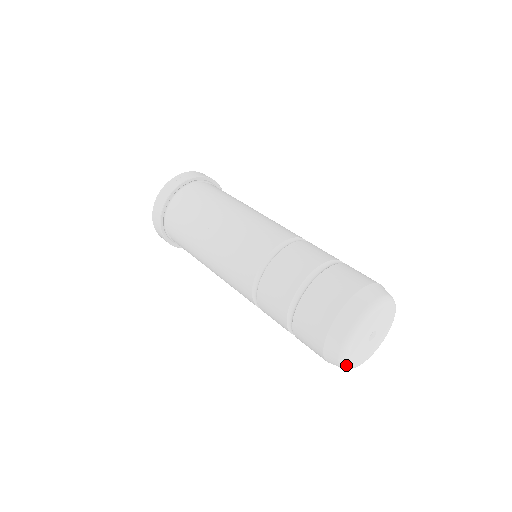
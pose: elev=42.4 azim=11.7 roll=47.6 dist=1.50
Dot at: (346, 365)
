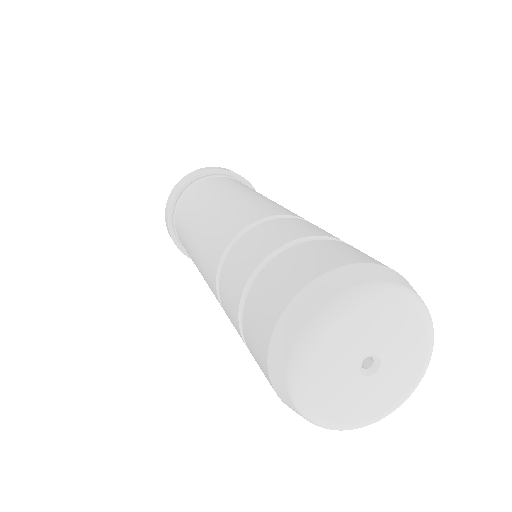
Dot at: (299, 390)
